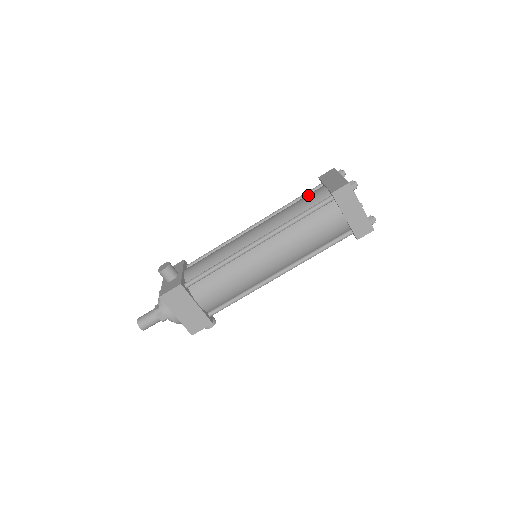
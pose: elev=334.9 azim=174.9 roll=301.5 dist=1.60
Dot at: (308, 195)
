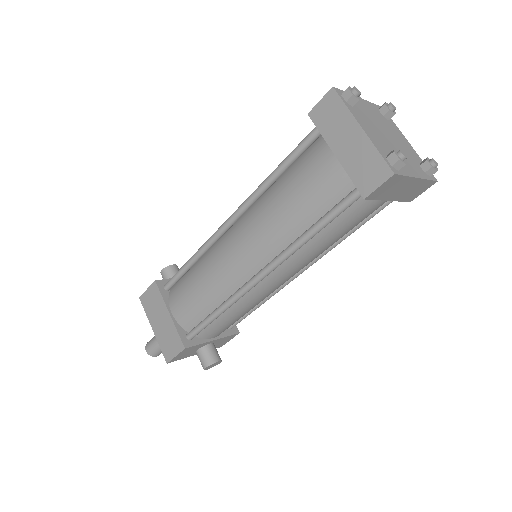
Dot at: occluded
